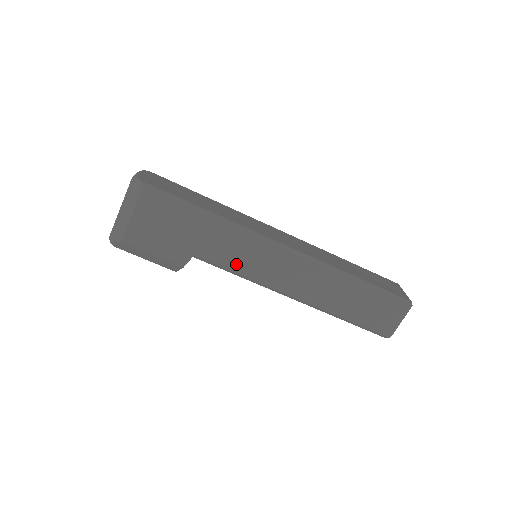
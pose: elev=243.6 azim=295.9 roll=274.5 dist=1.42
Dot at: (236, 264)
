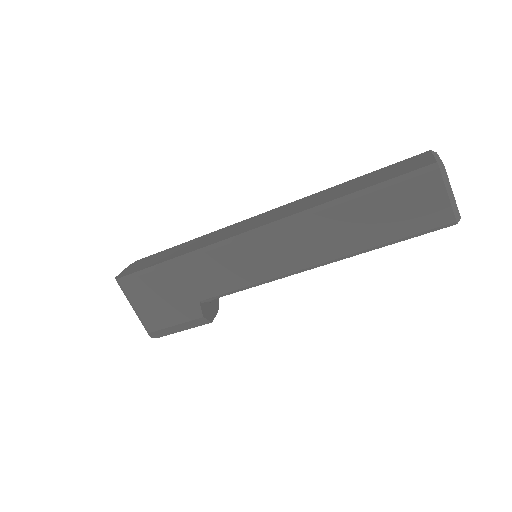
Dot at: (233, 281)
